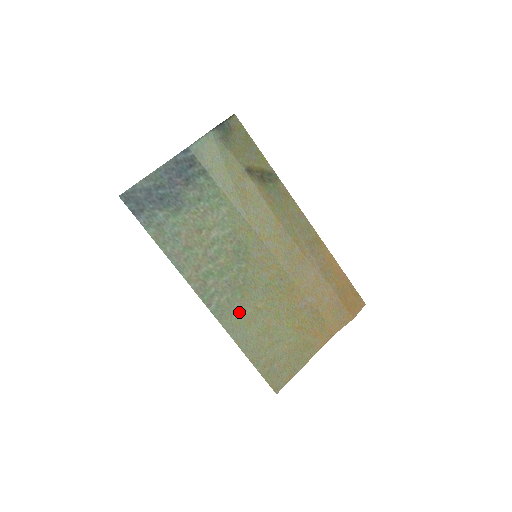
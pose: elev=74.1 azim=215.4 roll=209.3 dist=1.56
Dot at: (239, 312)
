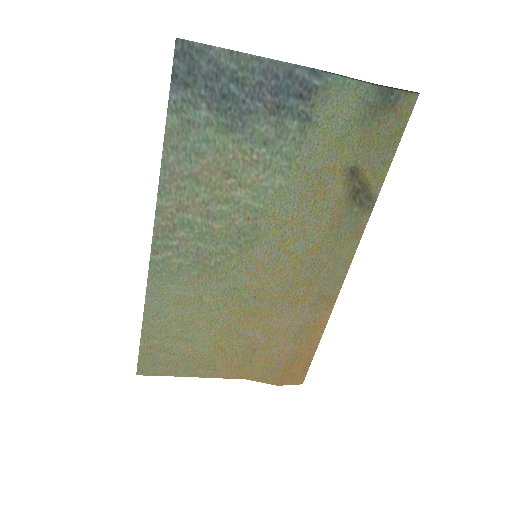
Dot at: (179, 285)
